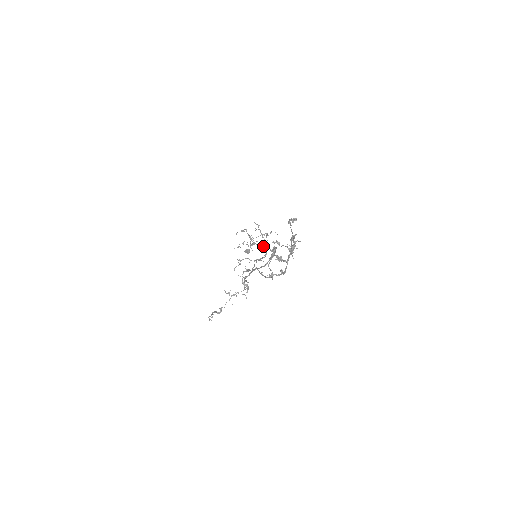
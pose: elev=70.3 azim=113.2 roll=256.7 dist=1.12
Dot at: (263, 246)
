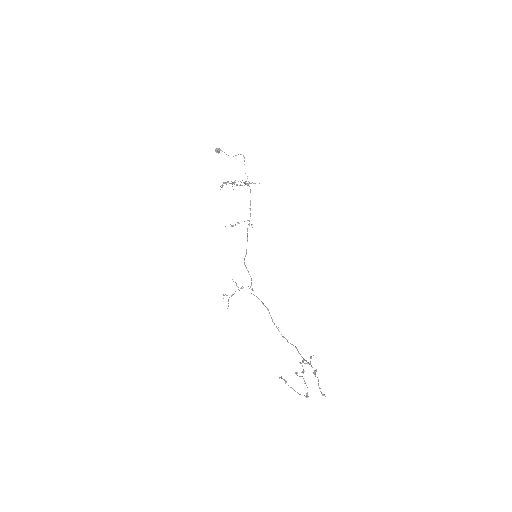
Dot at: occluded
